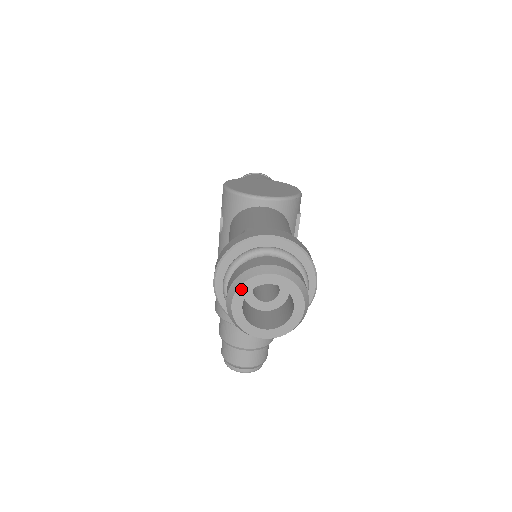
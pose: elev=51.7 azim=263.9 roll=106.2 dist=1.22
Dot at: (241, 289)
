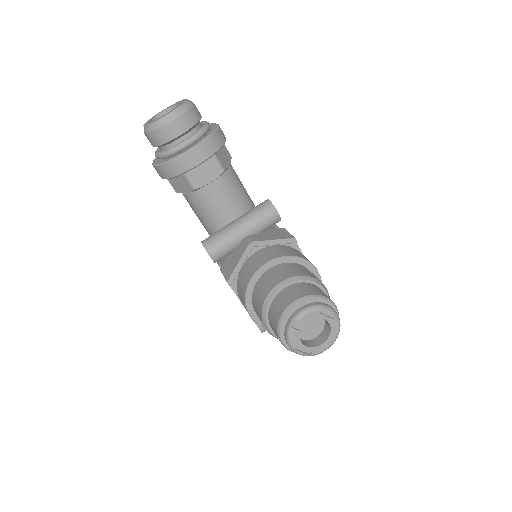
Dot at: (147, 122)
